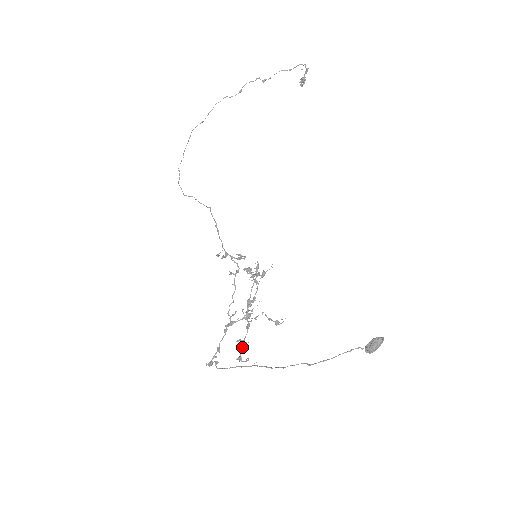
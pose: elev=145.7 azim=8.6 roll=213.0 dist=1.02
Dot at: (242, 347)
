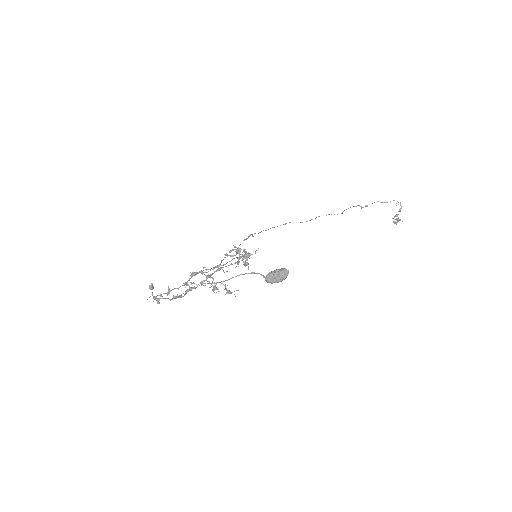
Dot at: (185, 292)
